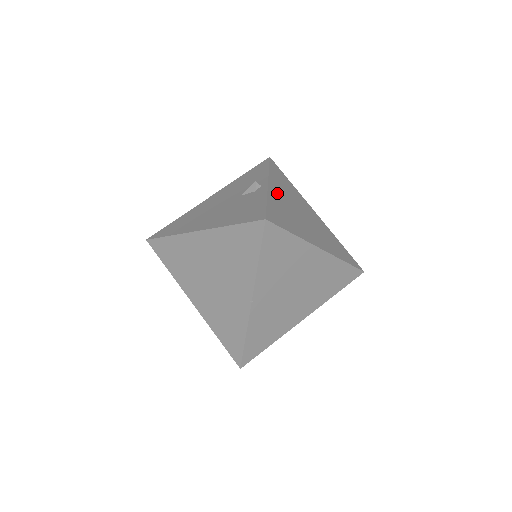
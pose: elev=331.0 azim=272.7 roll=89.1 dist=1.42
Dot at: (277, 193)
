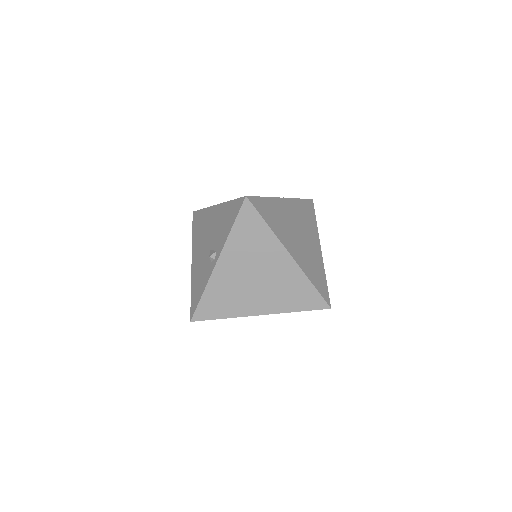
Dot at: (225, 270)
